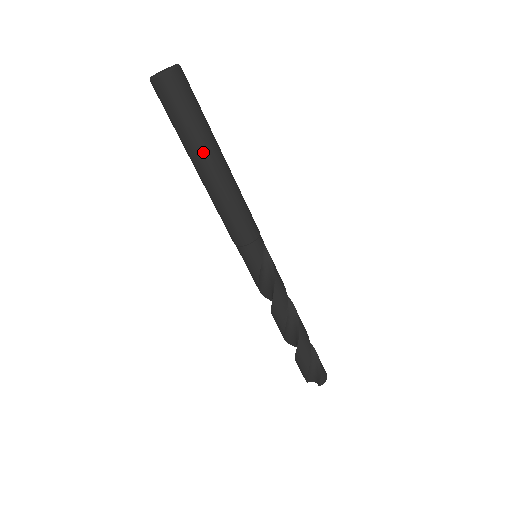
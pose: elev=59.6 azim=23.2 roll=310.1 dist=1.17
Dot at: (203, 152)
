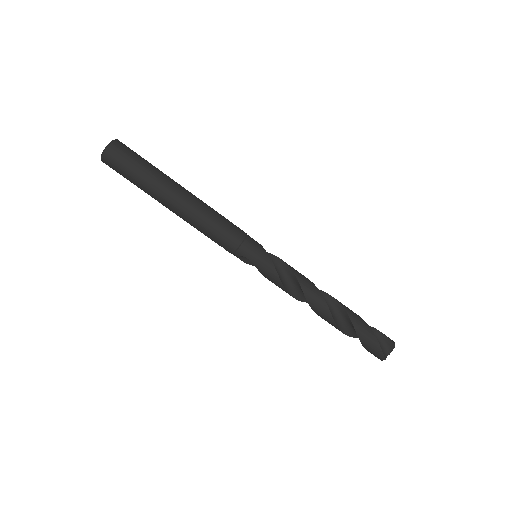
Dot at: (169, 181)
